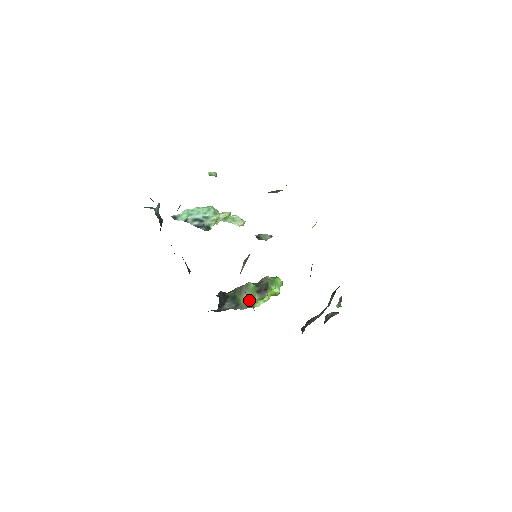
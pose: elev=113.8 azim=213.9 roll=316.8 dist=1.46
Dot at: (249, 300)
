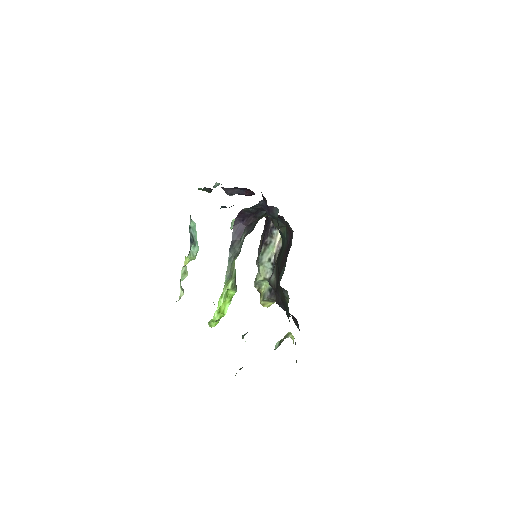
Dot at: occluded
